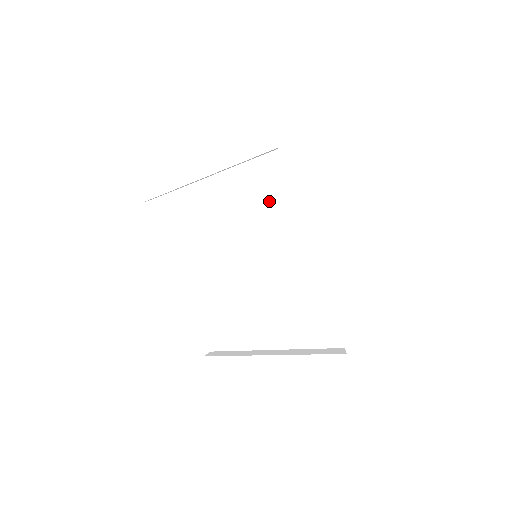
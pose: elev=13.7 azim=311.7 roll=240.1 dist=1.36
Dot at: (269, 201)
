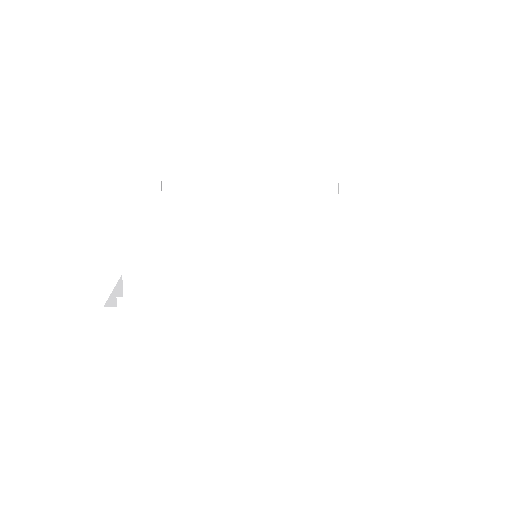
Dot at: occluded
